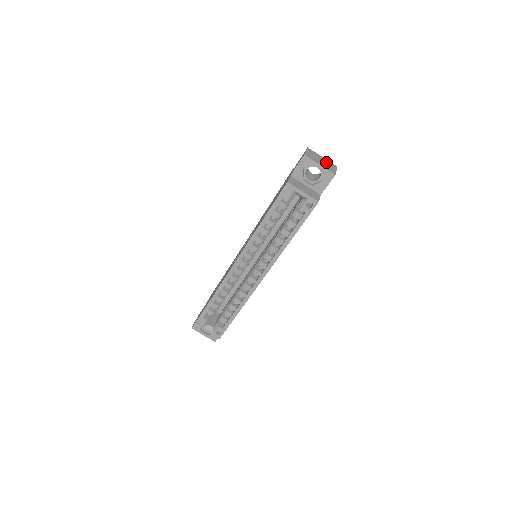
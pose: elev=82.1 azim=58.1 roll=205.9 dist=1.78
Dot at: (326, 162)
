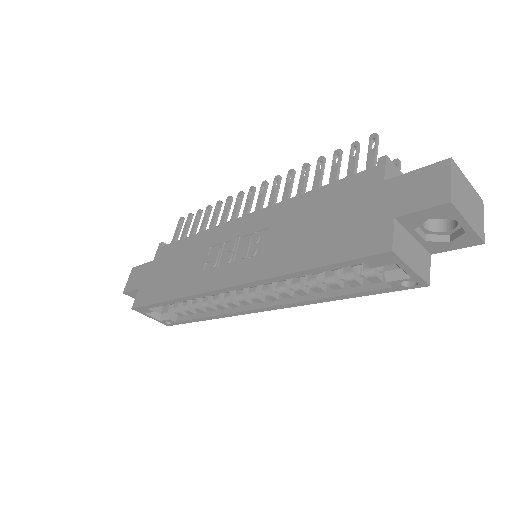
Dot at: (473, 200)
